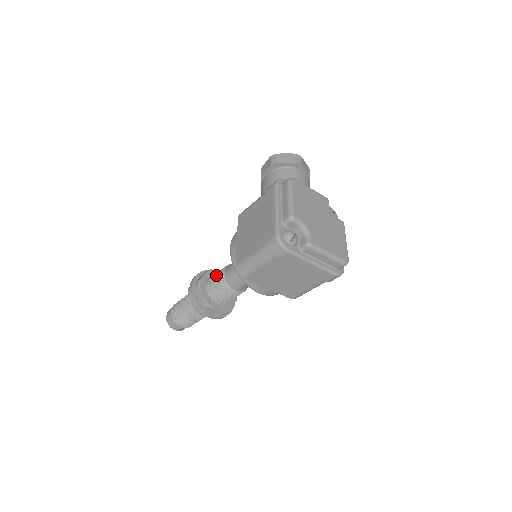
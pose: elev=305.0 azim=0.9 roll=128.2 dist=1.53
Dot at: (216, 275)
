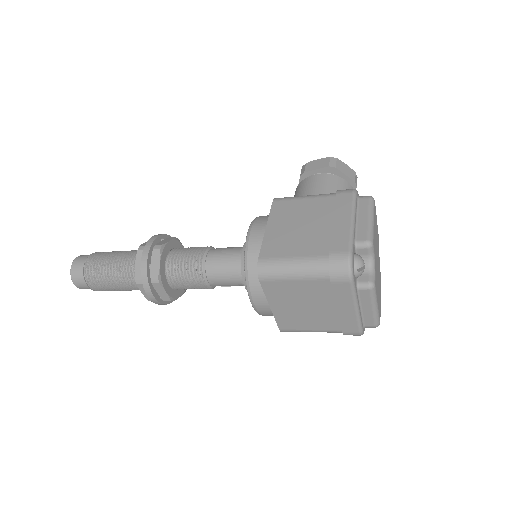
Dot at: (190, 250)
